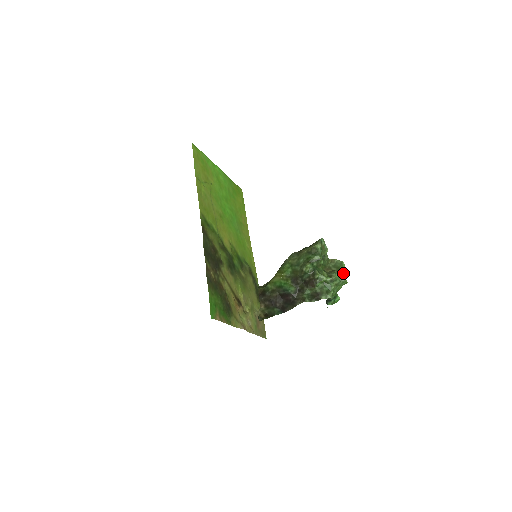
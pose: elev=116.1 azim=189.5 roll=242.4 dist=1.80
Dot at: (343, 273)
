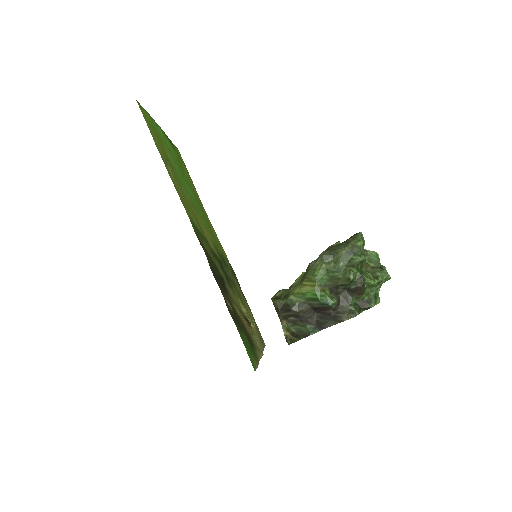
Dot at: (385, 269)
